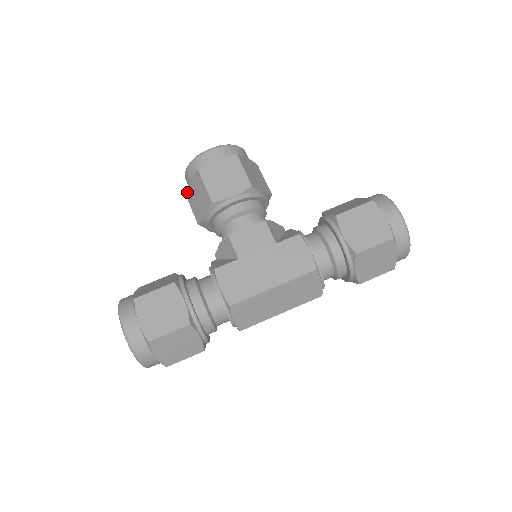
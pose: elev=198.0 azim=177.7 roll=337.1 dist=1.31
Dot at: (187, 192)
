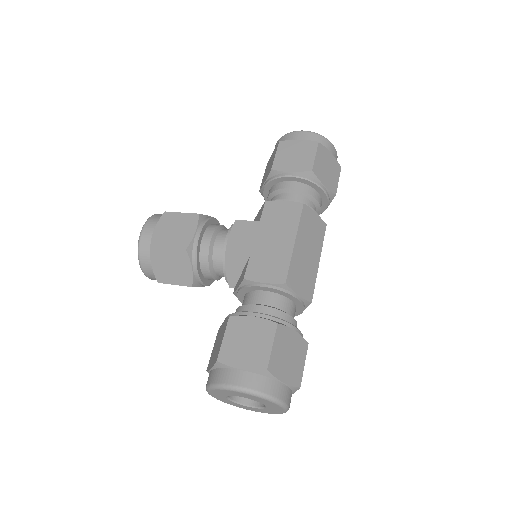
Dot at: (158, 279)
